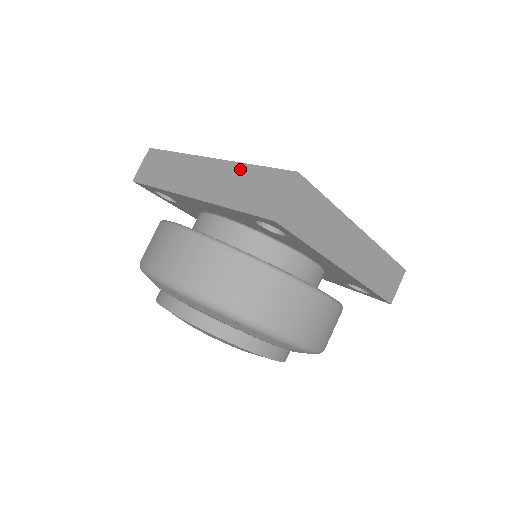
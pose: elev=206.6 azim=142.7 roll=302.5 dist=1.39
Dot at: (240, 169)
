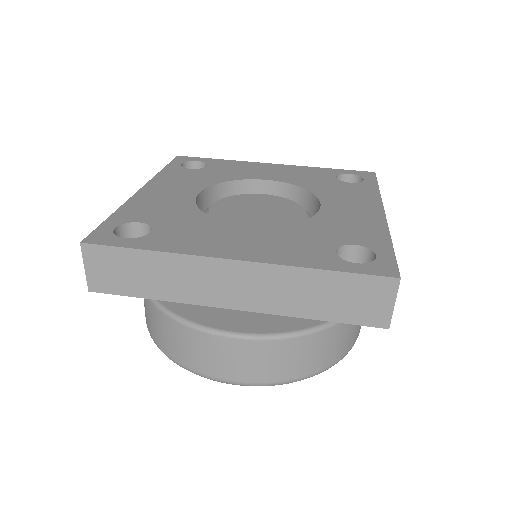
Dot at: (303, 276)
